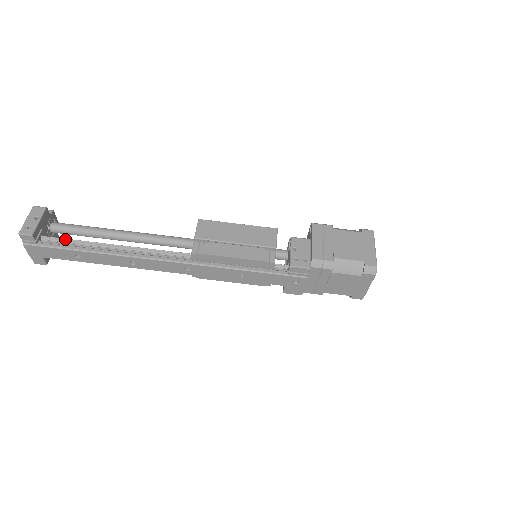
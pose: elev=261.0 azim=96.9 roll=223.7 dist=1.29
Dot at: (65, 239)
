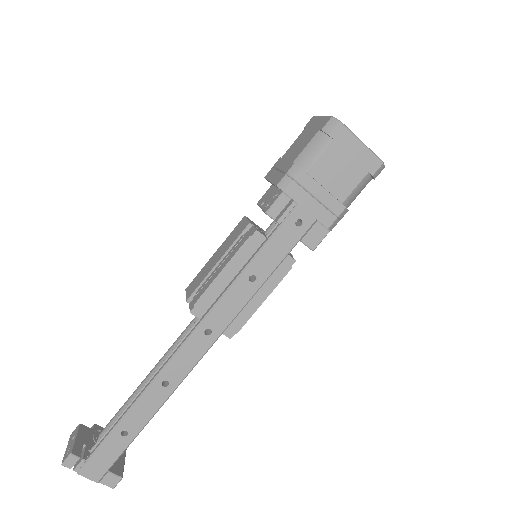
Dot at: (106, 431)
